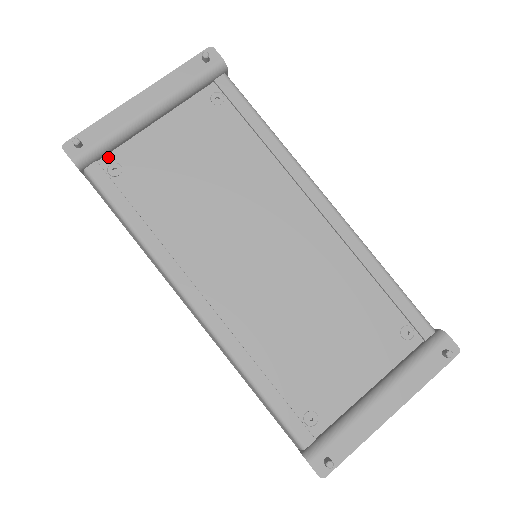
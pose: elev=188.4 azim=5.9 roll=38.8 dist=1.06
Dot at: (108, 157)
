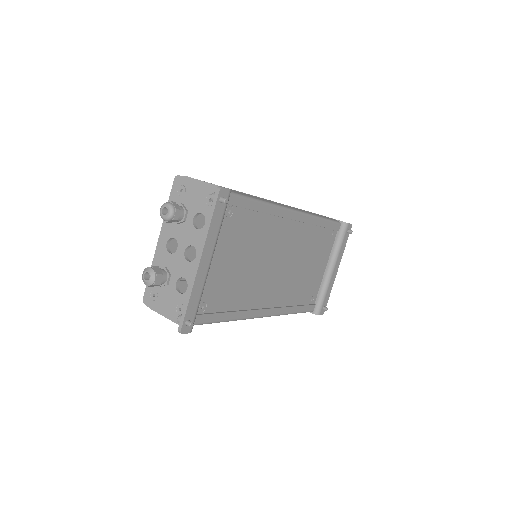
Dot at: occluded
